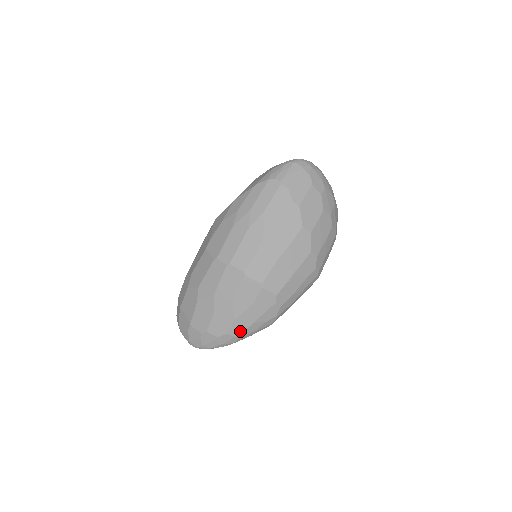
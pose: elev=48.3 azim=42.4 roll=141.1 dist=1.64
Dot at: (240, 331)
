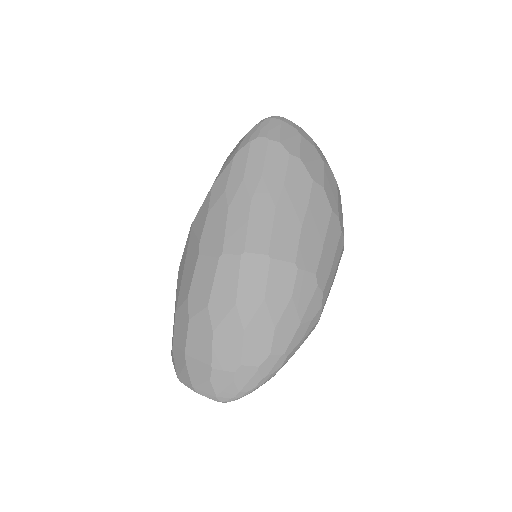
Dot at: (286, 344)
